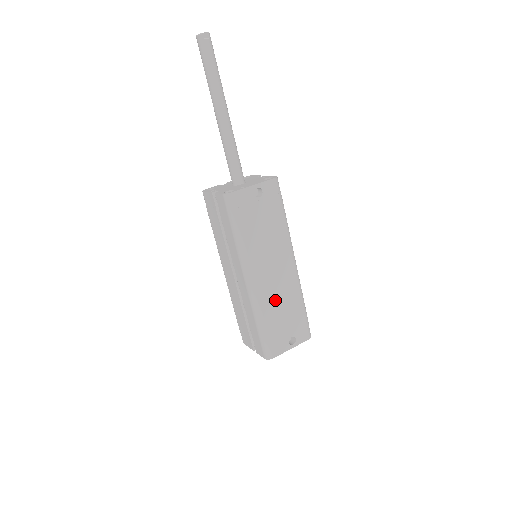
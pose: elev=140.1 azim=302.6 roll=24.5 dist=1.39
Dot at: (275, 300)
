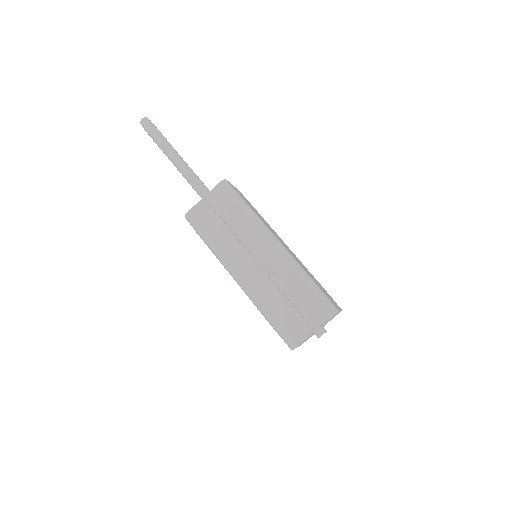
Dot at: occluded
